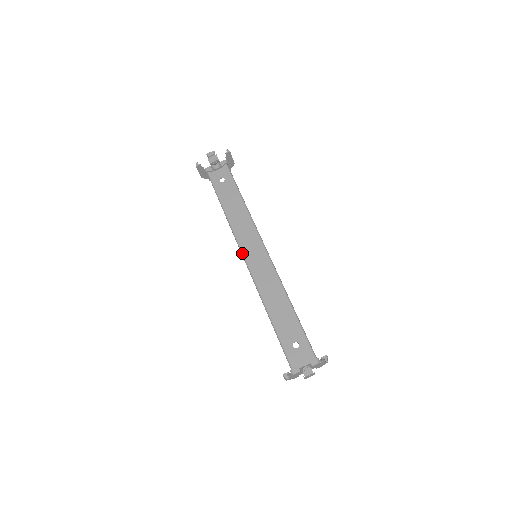
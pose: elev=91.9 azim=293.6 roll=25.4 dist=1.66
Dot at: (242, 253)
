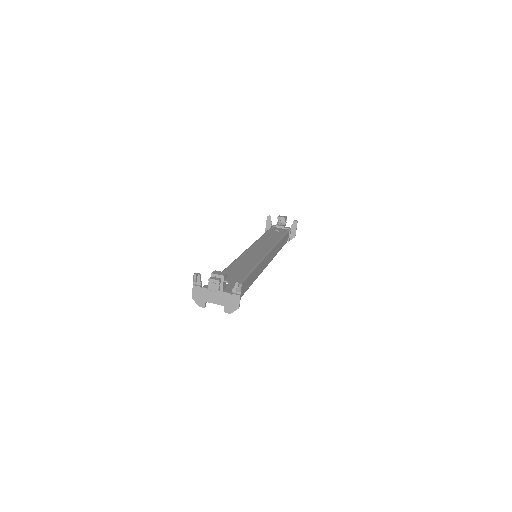
Dot at: (248, 248)
